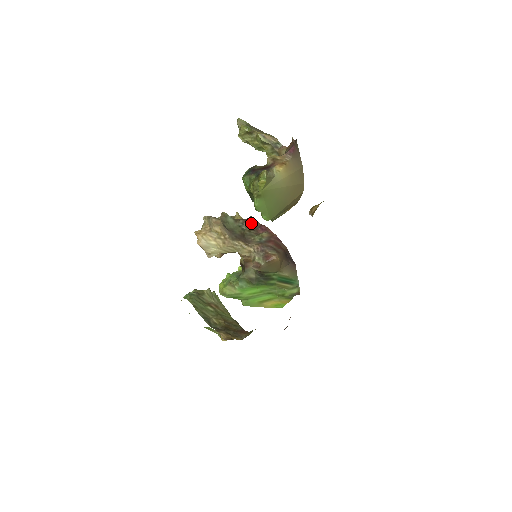
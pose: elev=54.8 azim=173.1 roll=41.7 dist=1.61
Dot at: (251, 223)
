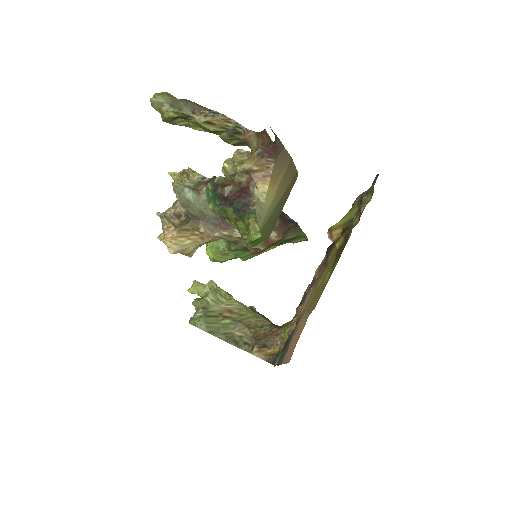
Dot at: occluded
